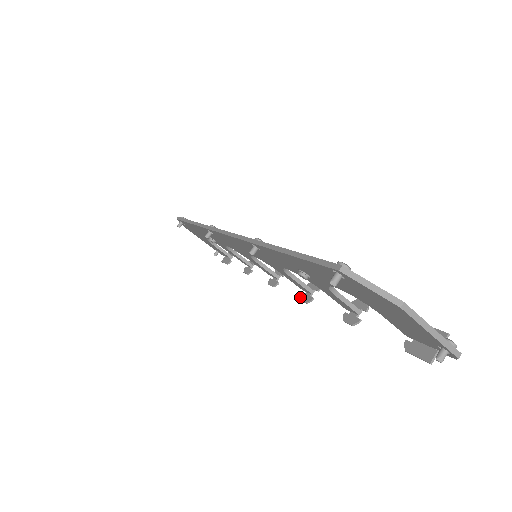
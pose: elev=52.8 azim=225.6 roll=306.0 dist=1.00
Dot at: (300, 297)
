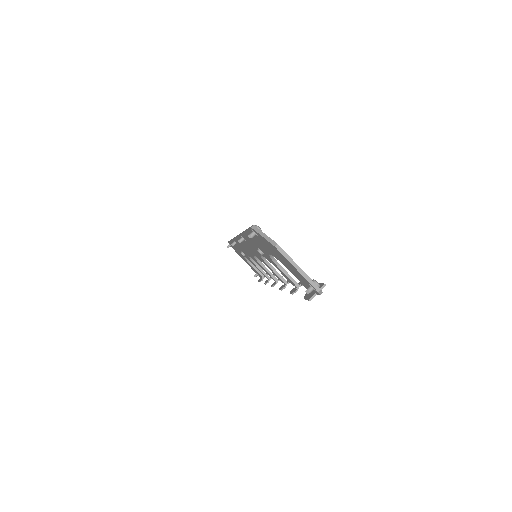
Dot at: (280, 287)
